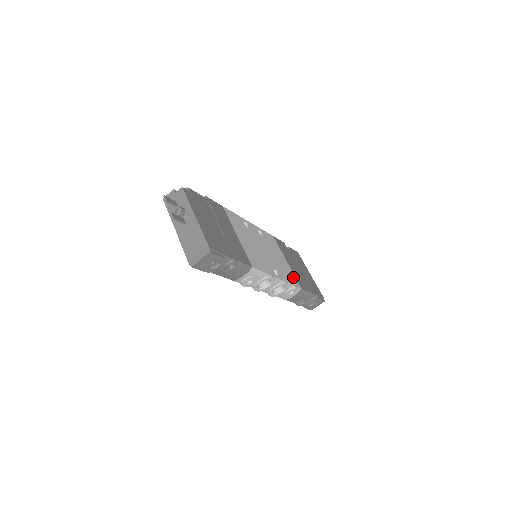
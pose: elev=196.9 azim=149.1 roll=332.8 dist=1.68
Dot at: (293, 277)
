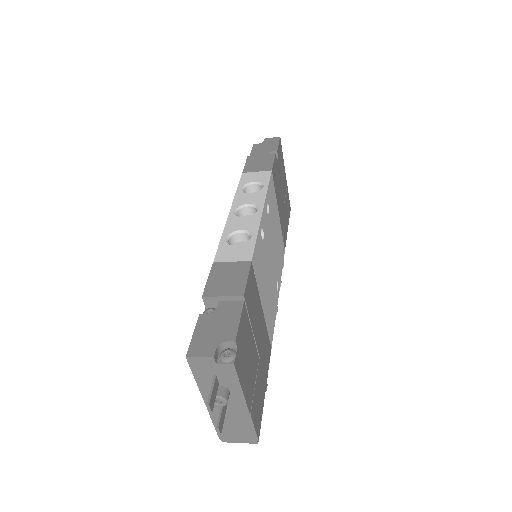
Dot at: (282, 243)
